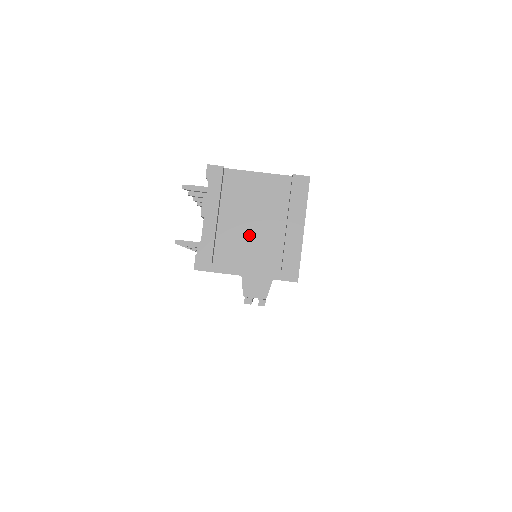
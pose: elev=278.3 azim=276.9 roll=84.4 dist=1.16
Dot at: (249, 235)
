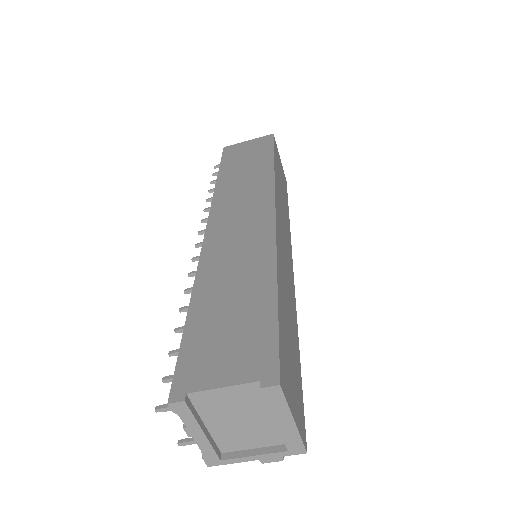
Dot at: (243, 430)
